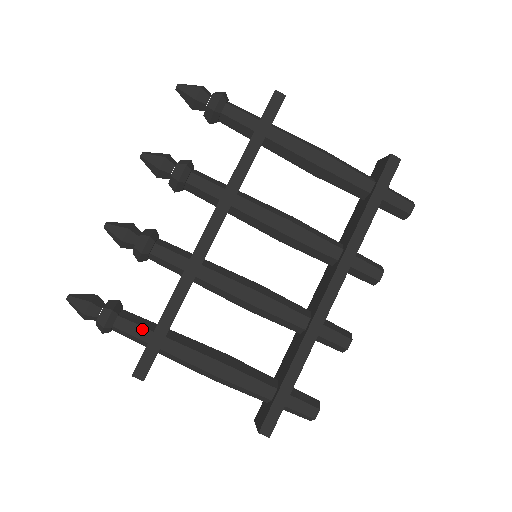
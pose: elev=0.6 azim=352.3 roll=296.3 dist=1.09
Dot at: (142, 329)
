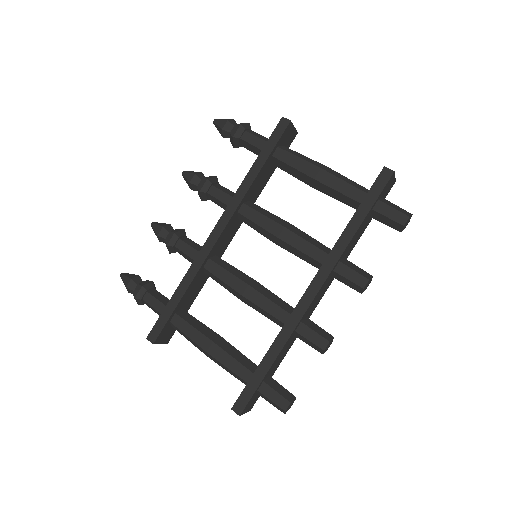
Dot at: (161, 304)
